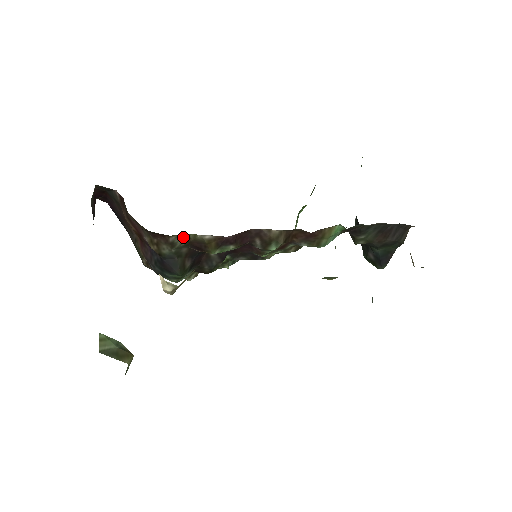
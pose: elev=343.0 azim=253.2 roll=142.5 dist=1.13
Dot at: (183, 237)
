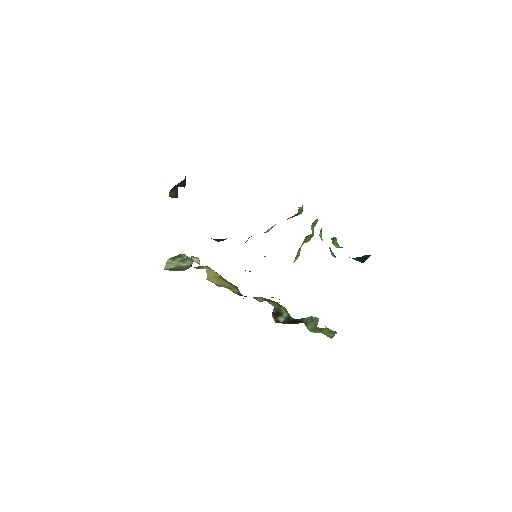
Dot at: occluded
